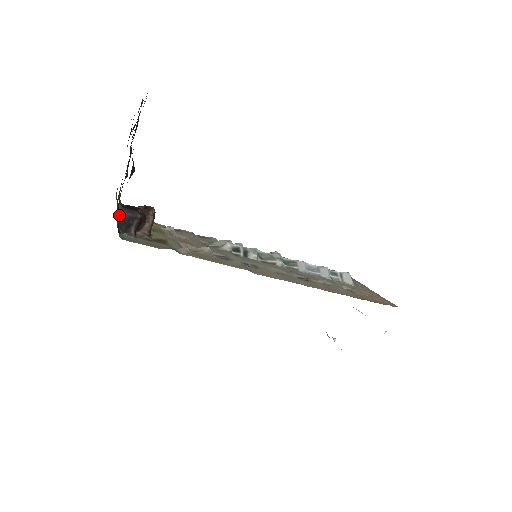
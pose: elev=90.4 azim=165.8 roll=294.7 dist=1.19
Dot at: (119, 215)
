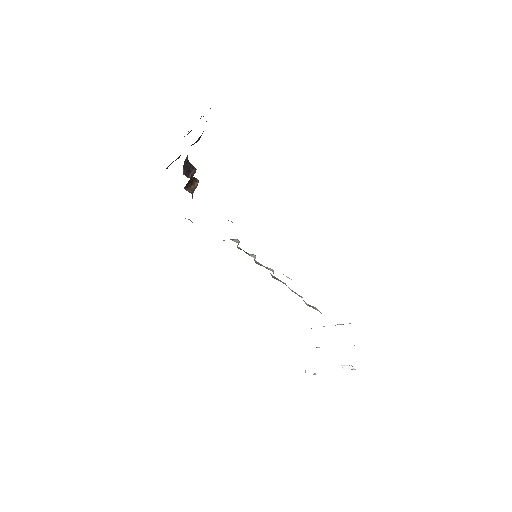
Dot at: (186, 158)
